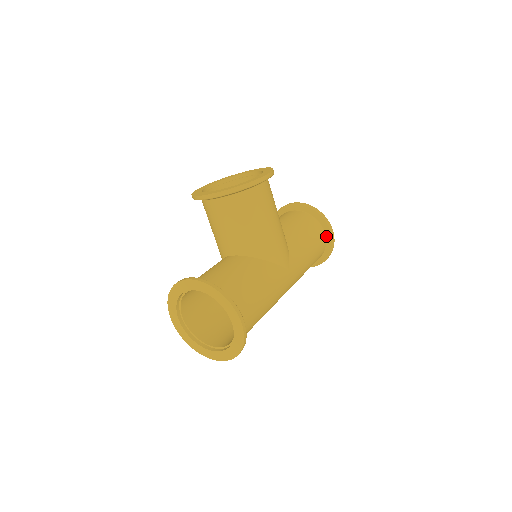
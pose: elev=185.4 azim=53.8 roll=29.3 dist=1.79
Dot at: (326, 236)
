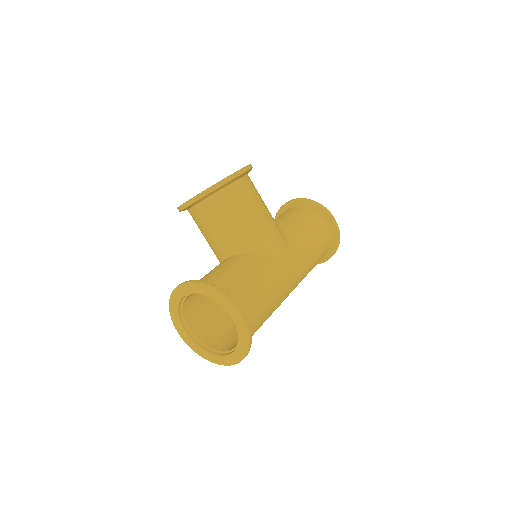
Dot at: (329, 225)
